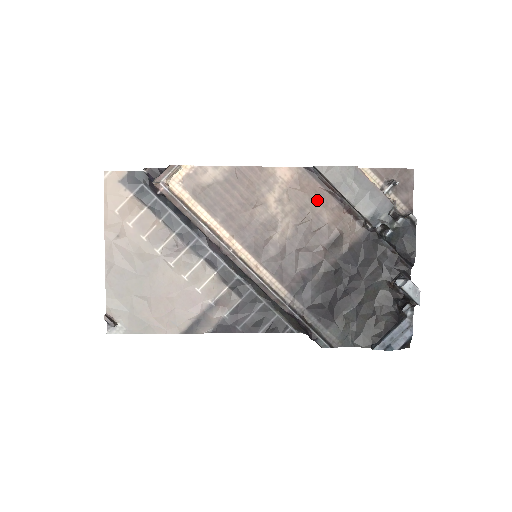
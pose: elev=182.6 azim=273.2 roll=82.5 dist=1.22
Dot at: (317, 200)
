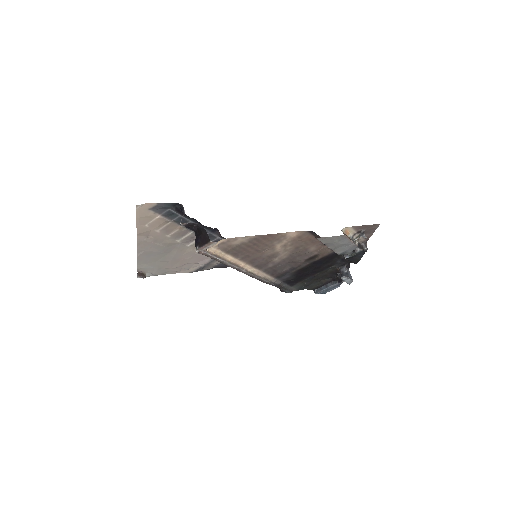
Dot at: (309, 243)
